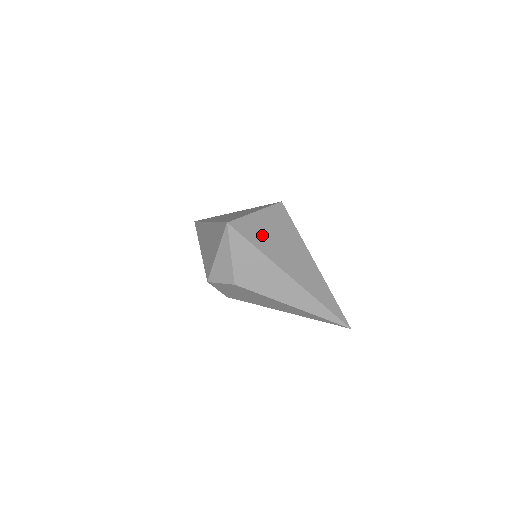
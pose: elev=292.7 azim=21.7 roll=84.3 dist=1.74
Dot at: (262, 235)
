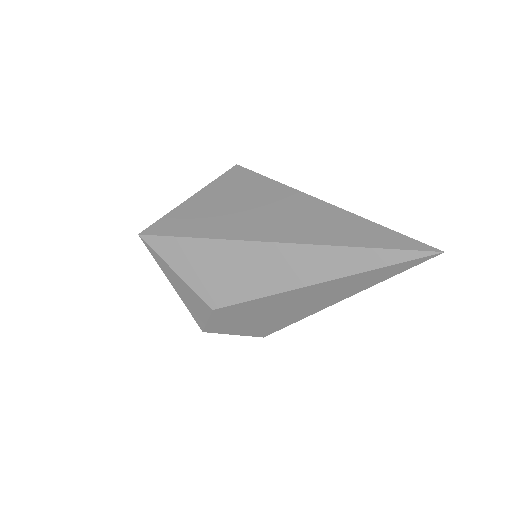
Dot at: (204, 218)
